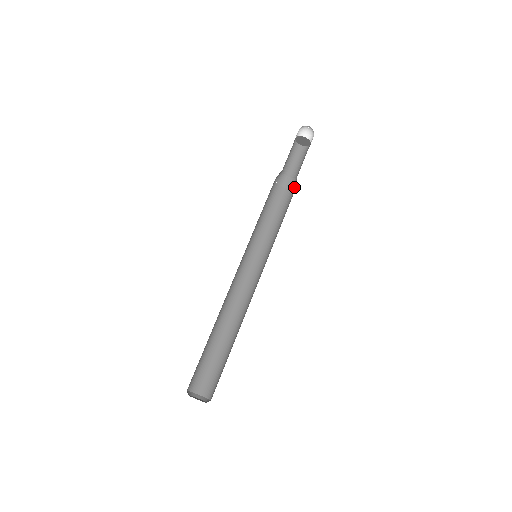
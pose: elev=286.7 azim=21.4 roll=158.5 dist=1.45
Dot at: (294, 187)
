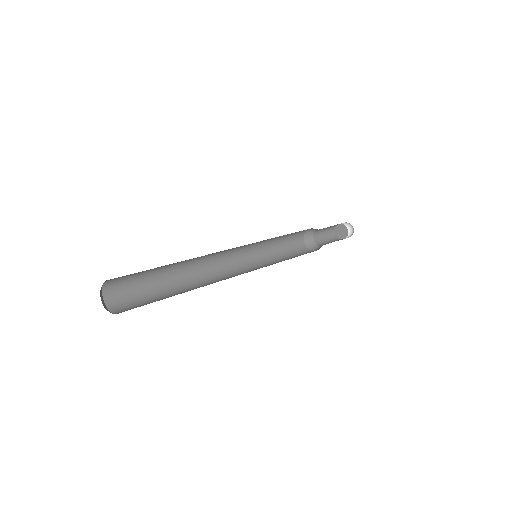
Dot at: occluded
